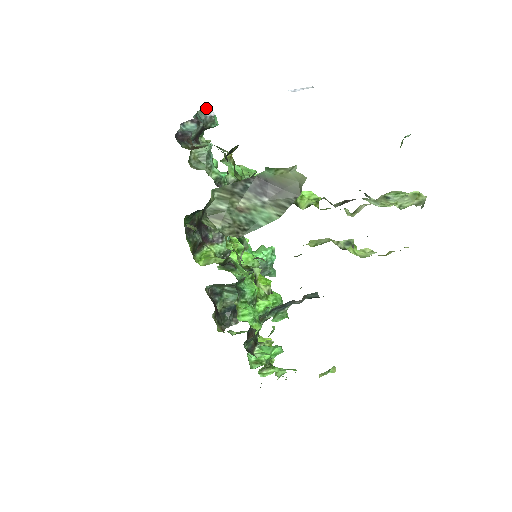
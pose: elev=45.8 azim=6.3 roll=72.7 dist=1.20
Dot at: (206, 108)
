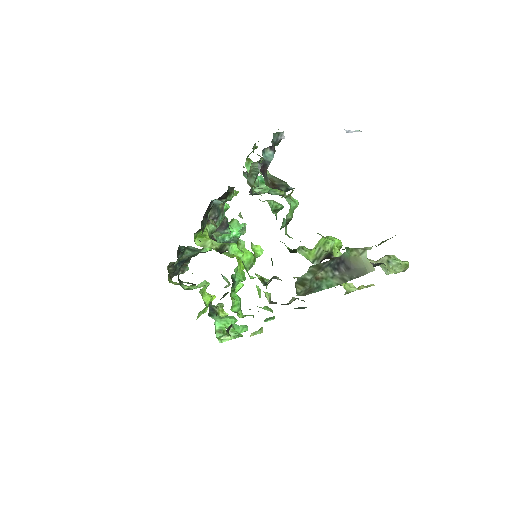
Dot at: occluded
